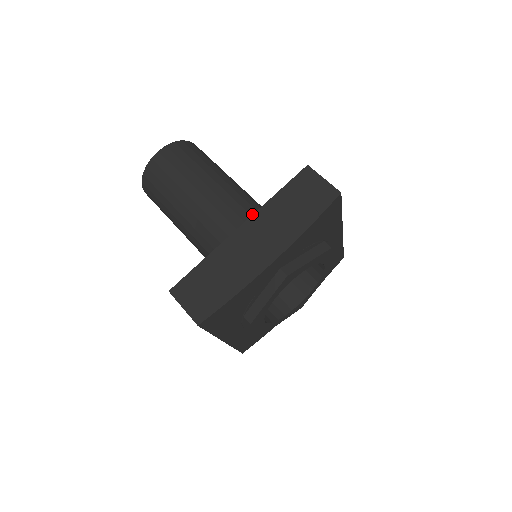
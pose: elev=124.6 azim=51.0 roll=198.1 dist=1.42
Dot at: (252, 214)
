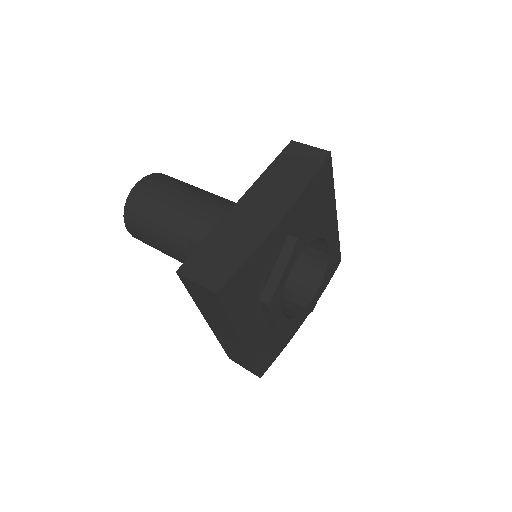
Dot at: occluded
